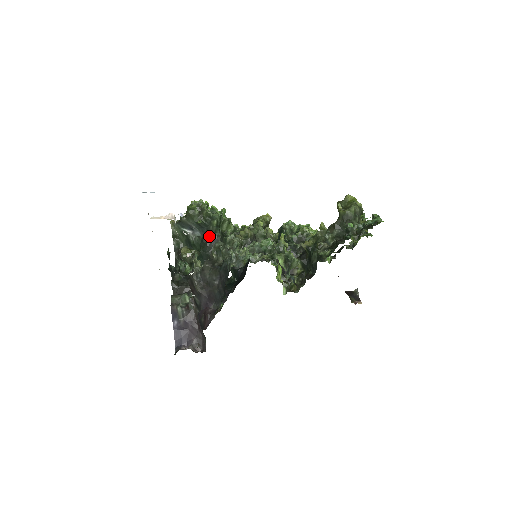
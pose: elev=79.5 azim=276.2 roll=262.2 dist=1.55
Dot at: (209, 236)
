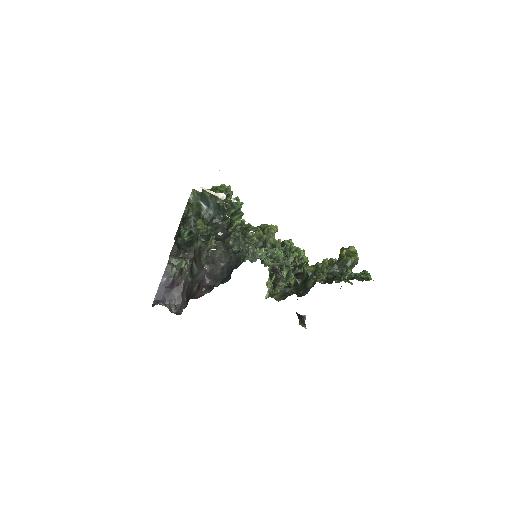
Dot at: (221, 219)
